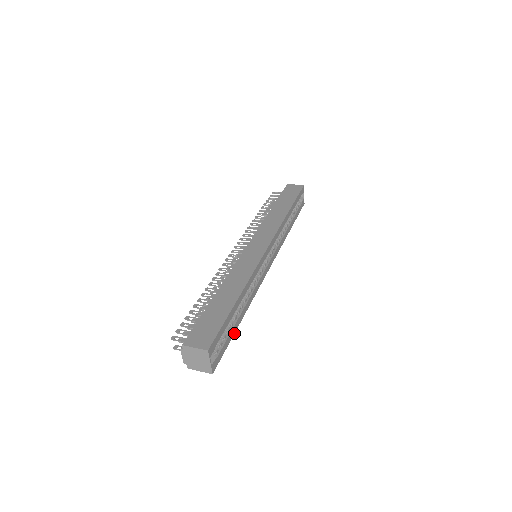
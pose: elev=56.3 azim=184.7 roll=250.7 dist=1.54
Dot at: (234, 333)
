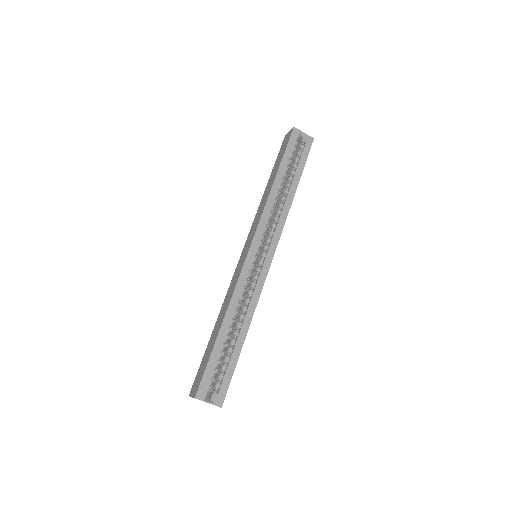
Dot at: occluded
